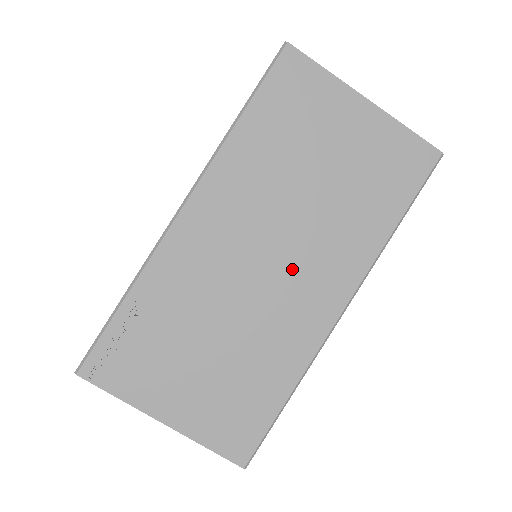
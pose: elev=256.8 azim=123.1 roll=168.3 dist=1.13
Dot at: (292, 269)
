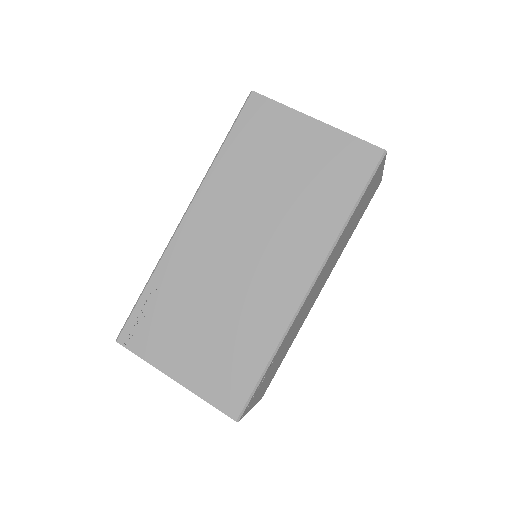
Dot at: (265, 255)
